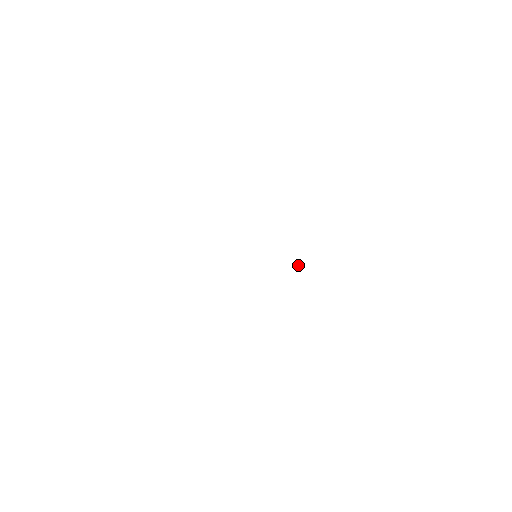
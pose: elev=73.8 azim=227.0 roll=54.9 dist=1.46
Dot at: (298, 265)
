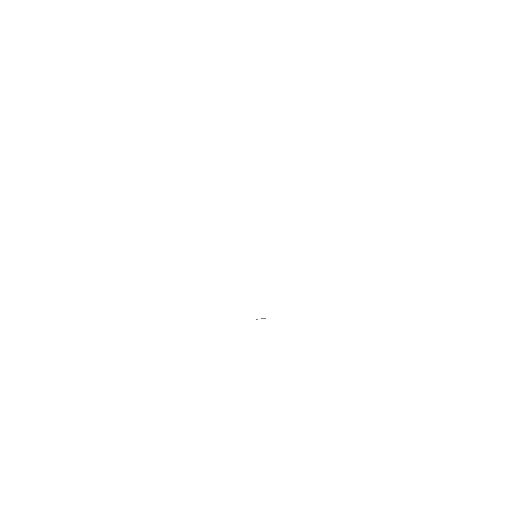
Dot at: (261, 318)
